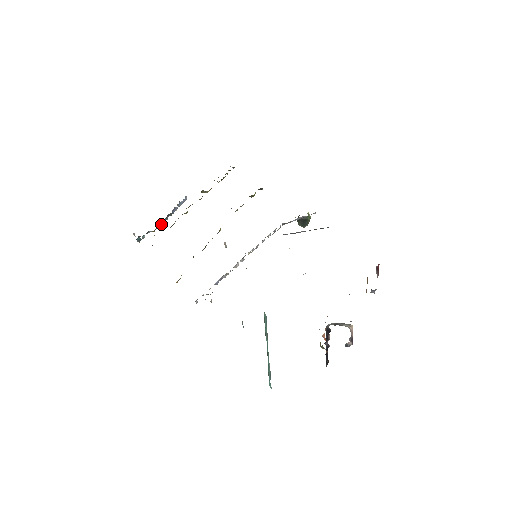
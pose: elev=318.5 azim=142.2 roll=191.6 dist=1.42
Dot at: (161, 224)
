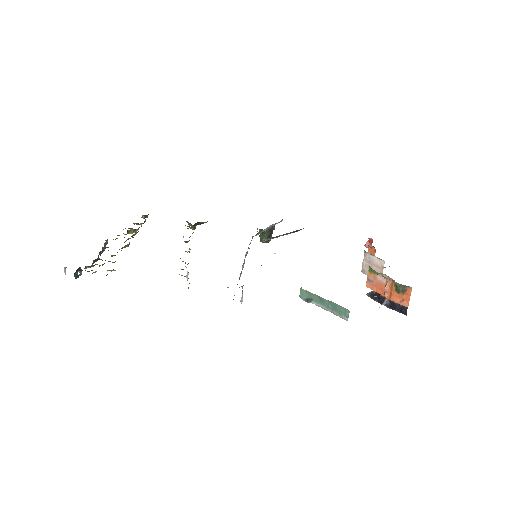
Dot at: occluded
